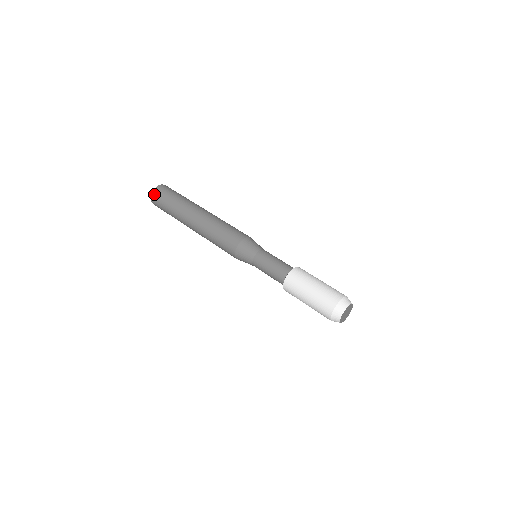
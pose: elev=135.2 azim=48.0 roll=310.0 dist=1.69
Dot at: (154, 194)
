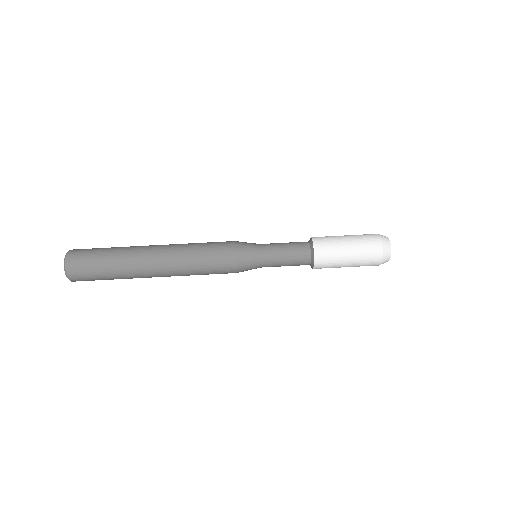
Dot at: occluded
